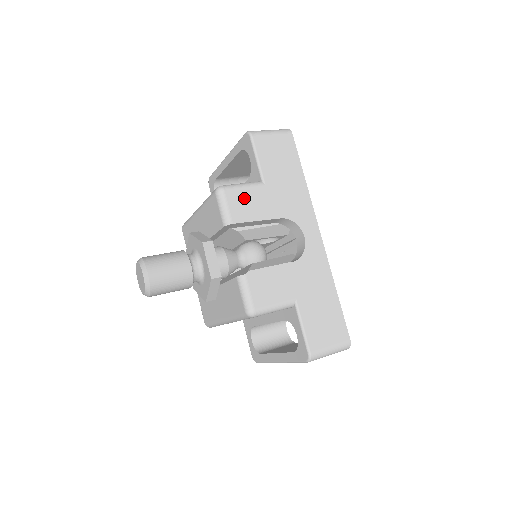
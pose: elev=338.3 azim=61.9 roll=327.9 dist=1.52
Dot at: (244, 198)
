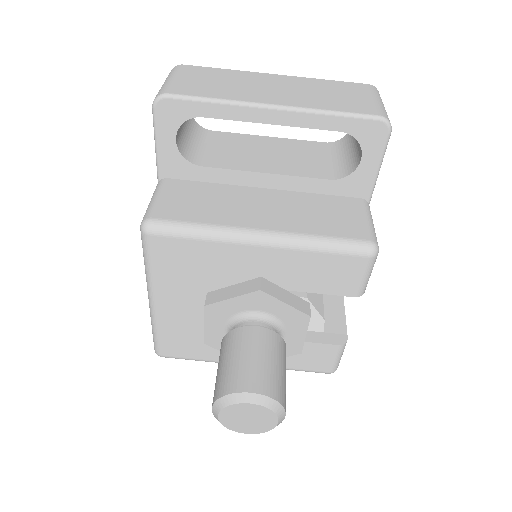
Dot at: occluded
